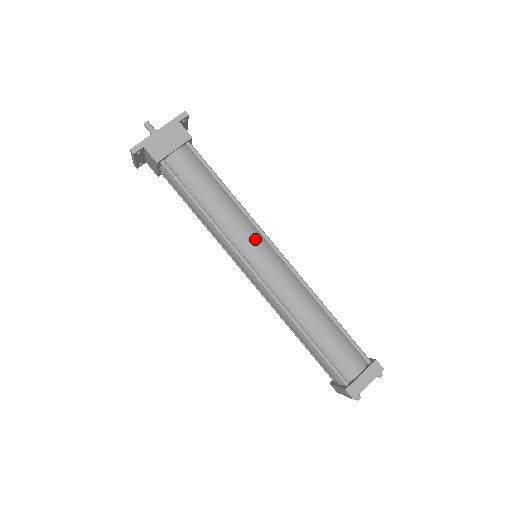
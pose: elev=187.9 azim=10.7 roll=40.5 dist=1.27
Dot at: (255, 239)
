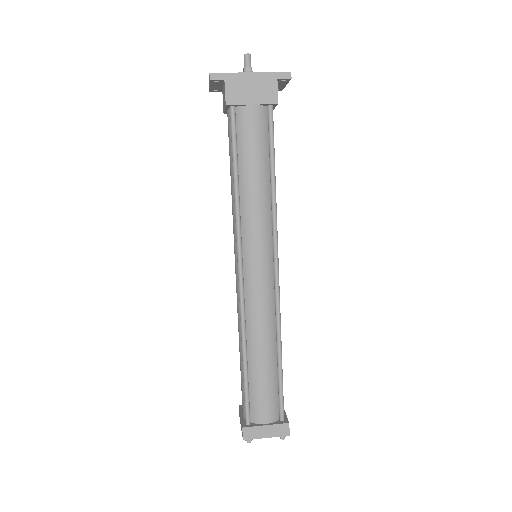
Dot at: (264, 243)
